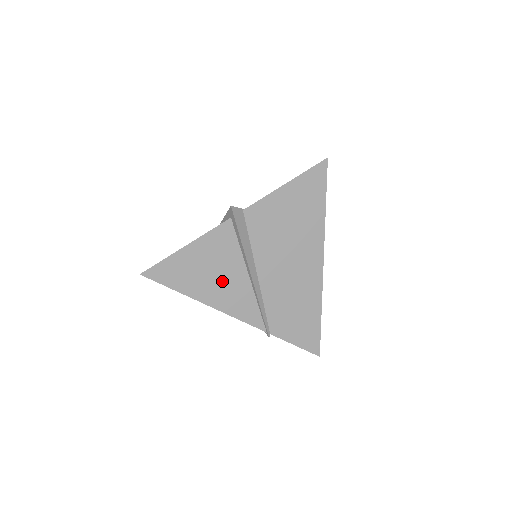
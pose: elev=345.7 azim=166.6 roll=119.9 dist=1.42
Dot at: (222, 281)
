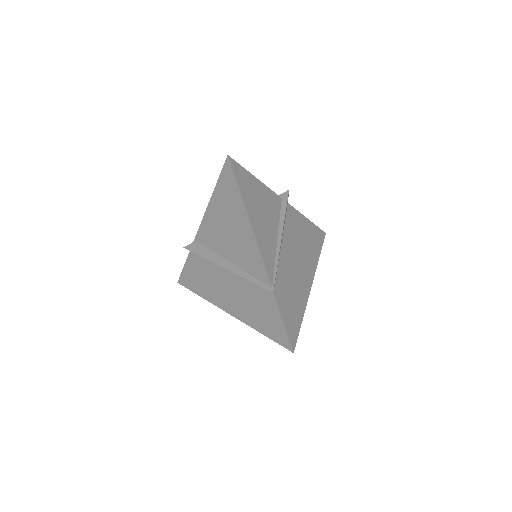
Dot at: (264, 221)
